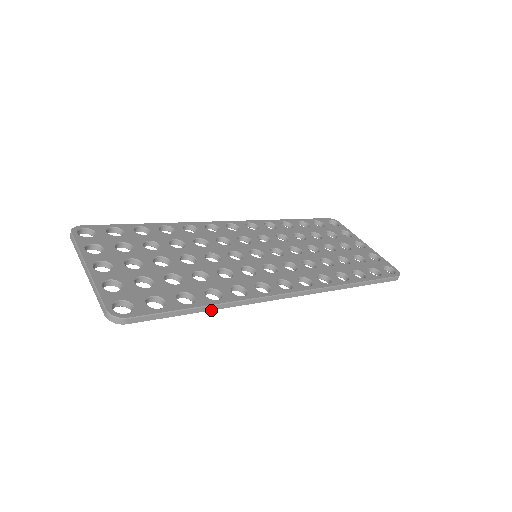
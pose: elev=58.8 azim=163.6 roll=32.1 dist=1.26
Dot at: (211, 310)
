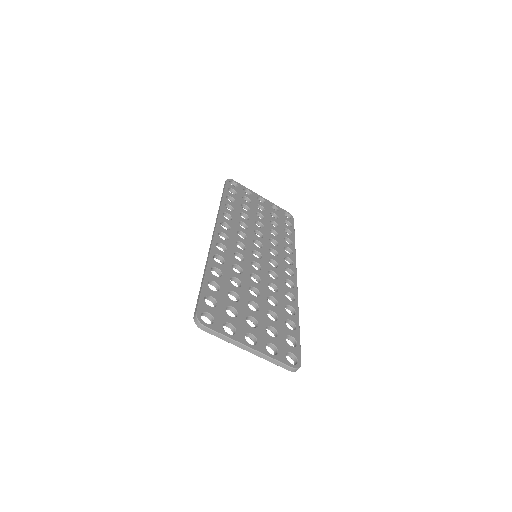
Dot at: occluded
